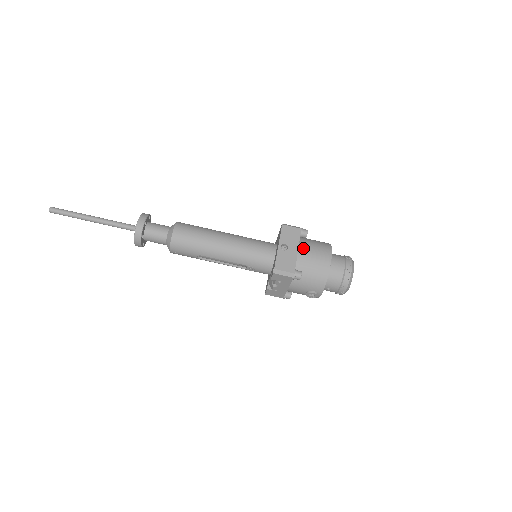
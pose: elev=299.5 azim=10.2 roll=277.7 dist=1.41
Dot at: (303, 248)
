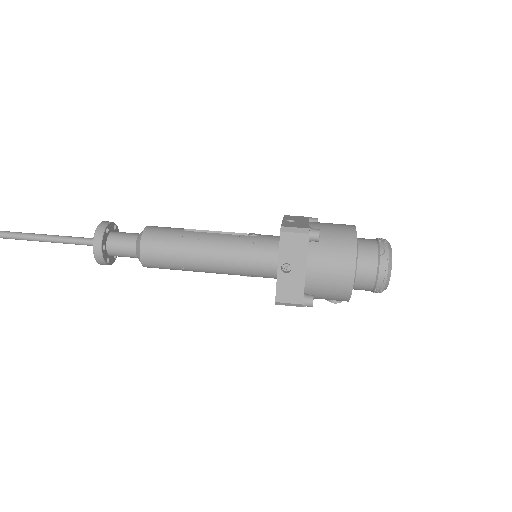
Dot at: (313, 265)
